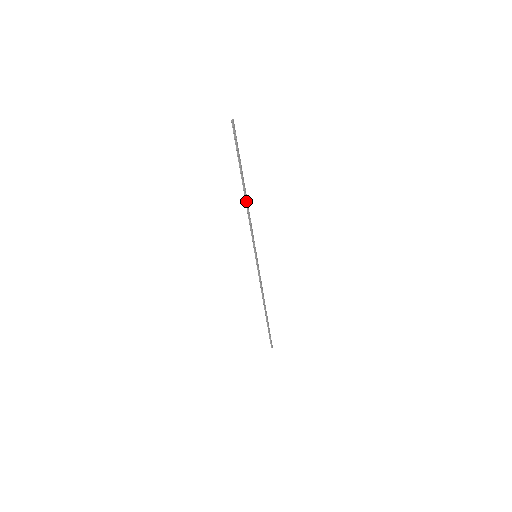
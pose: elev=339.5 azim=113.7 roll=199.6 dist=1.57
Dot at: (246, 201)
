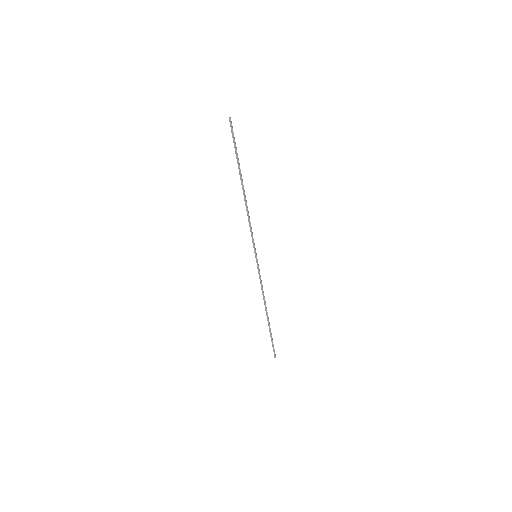
Dot at: (245, 198)
